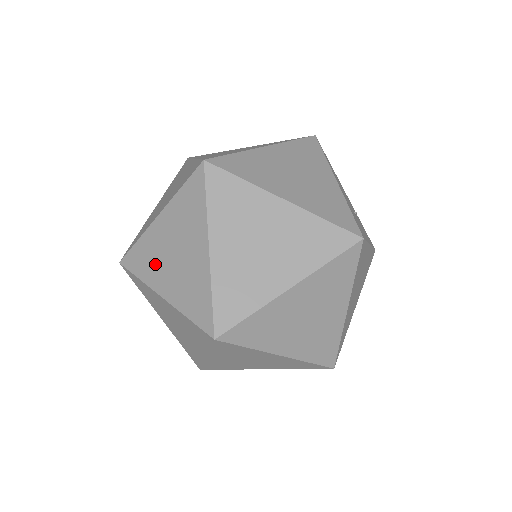
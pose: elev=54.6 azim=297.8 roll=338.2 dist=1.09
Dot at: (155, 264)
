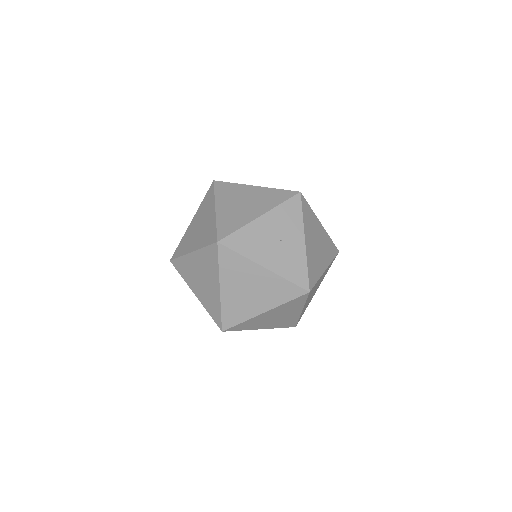
Dot at: occluded
